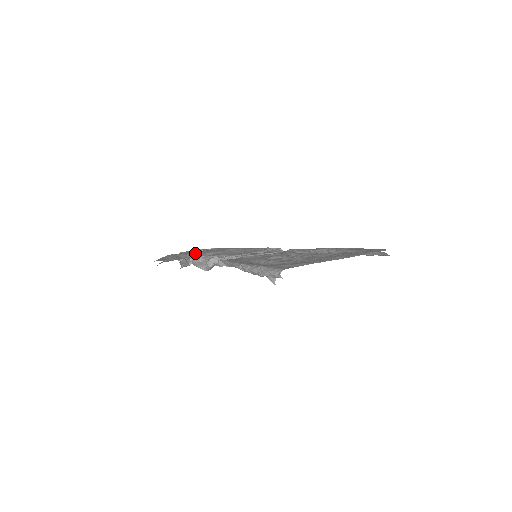
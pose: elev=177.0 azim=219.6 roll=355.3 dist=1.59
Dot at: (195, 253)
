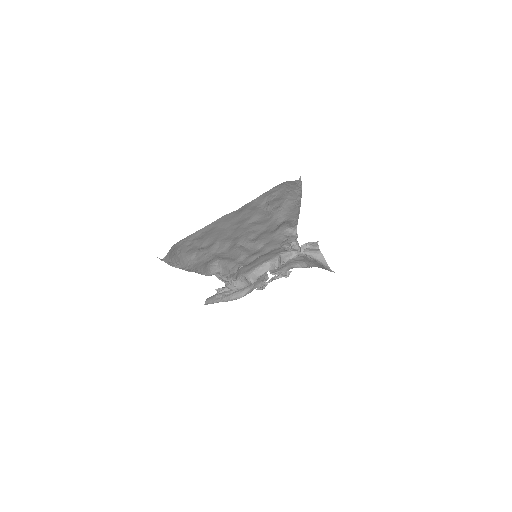
Dot at: occluded
